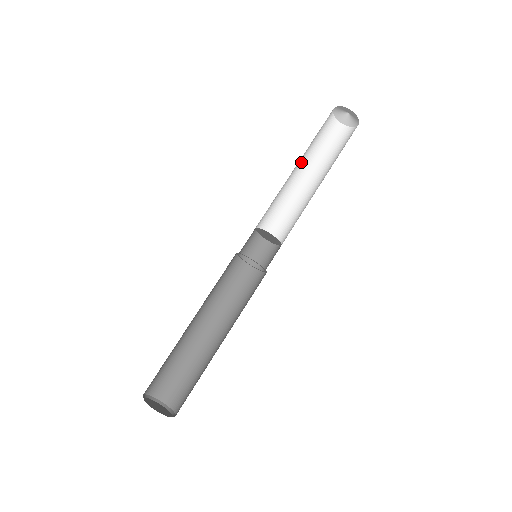
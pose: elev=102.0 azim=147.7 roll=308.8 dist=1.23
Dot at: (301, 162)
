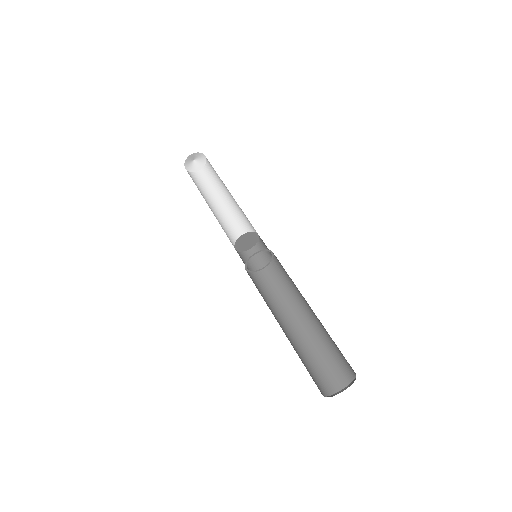
Dot at: occluded
